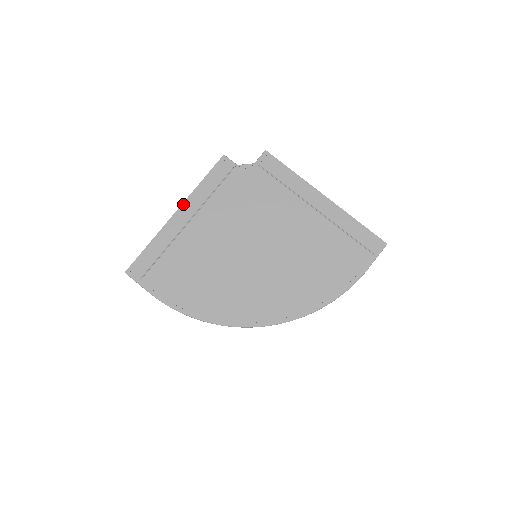
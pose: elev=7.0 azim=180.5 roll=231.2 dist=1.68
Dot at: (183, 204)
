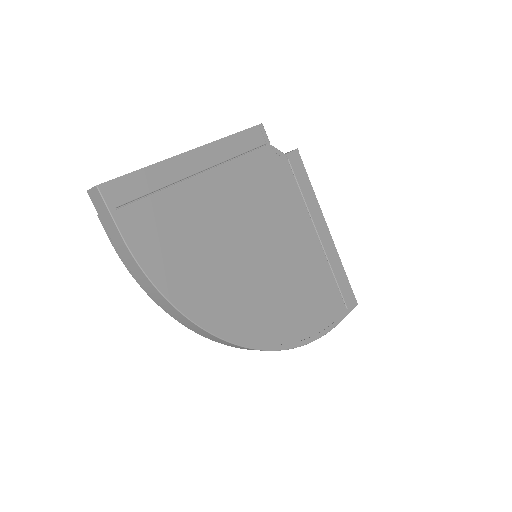
Dot at: (205, 146)
